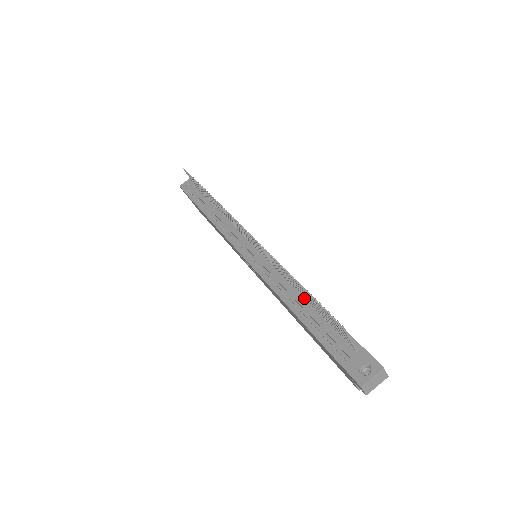
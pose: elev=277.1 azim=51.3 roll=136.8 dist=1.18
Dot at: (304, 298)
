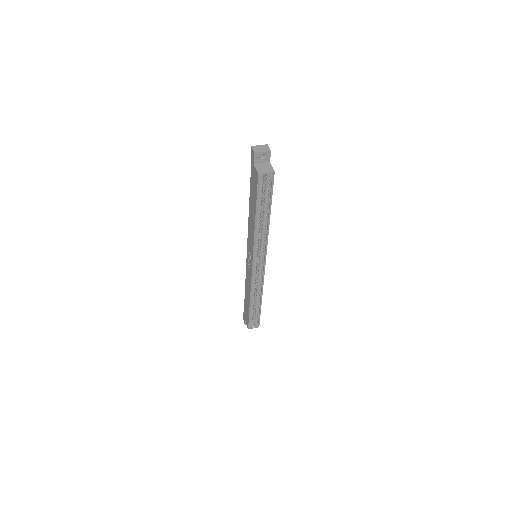
Dot at: occluded
